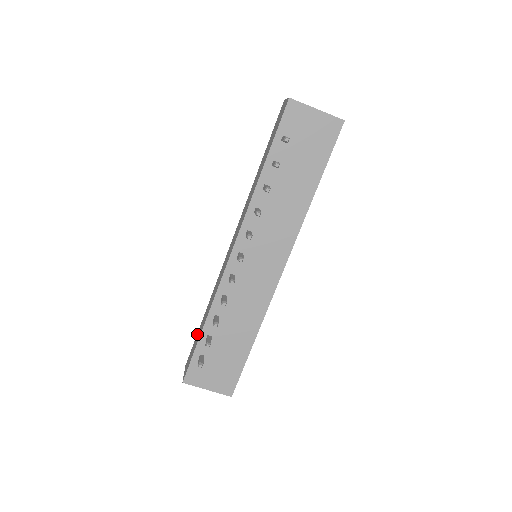
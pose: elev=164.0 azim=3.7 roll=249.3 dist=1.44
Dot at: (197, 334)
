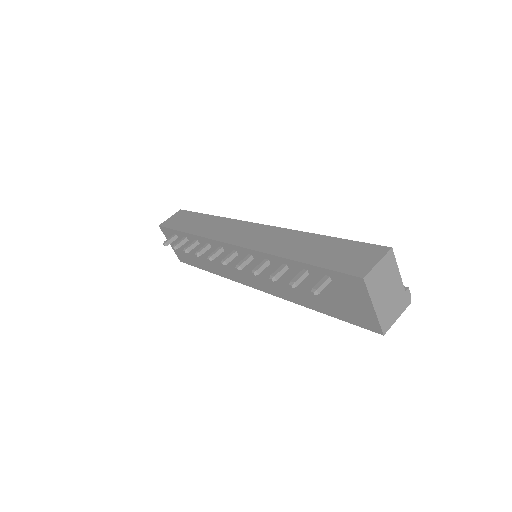
Dot at: (196, 215)
